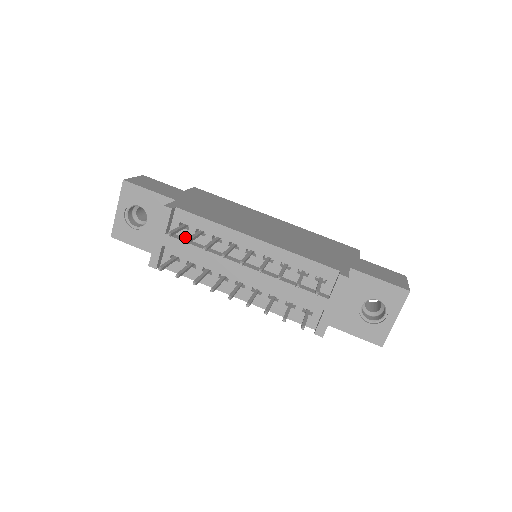
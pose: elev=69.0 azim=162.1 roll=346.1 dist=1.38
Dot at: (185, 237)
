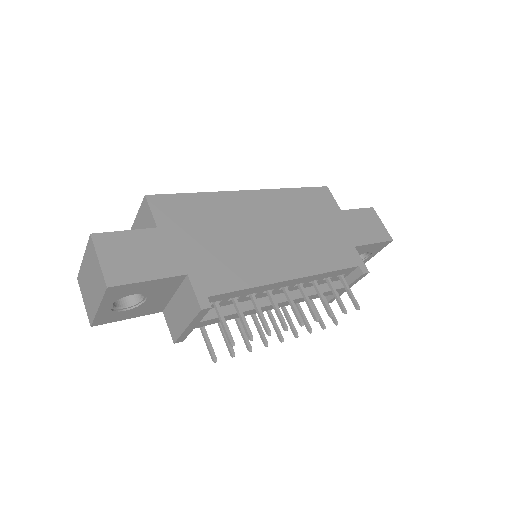
Dot at: occluded
